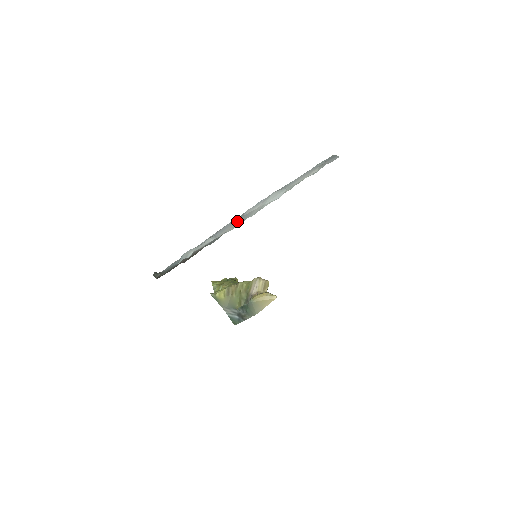
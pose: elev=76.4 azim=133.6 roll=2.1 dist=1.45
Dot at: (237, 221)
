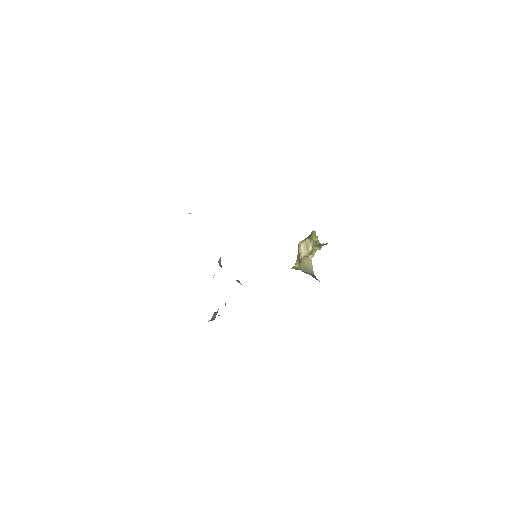
Dot at: occluded
